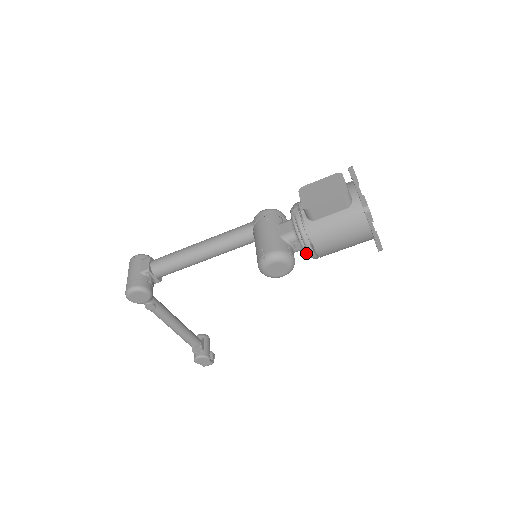
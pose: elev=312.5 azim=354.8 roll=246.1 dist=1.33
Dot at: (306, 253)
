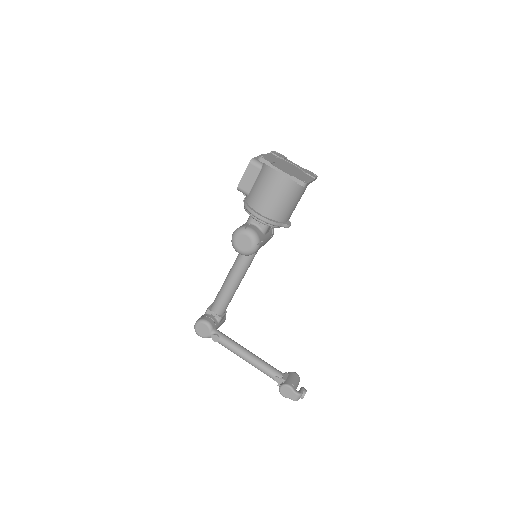
Dot at: (258, 221)
